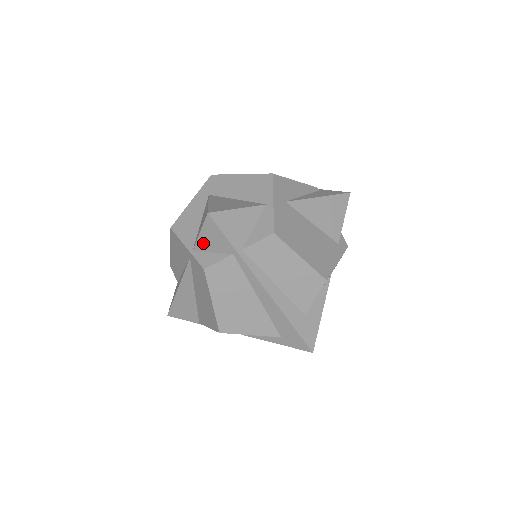
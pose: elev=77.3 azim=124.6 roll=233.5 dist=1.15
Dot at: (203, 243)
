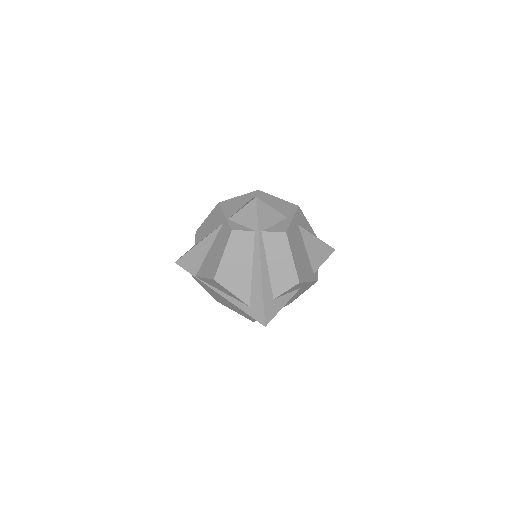
Dot at: (239, 216)
